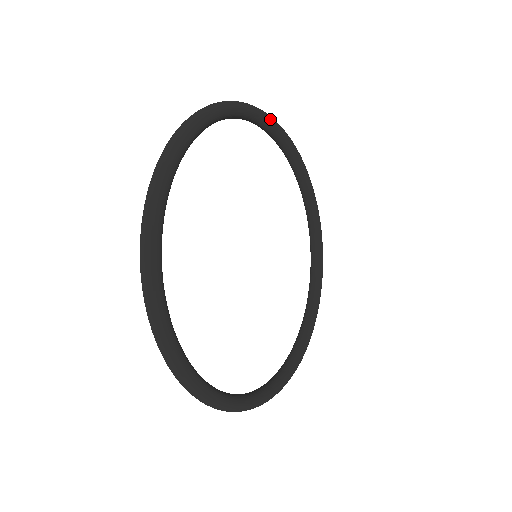
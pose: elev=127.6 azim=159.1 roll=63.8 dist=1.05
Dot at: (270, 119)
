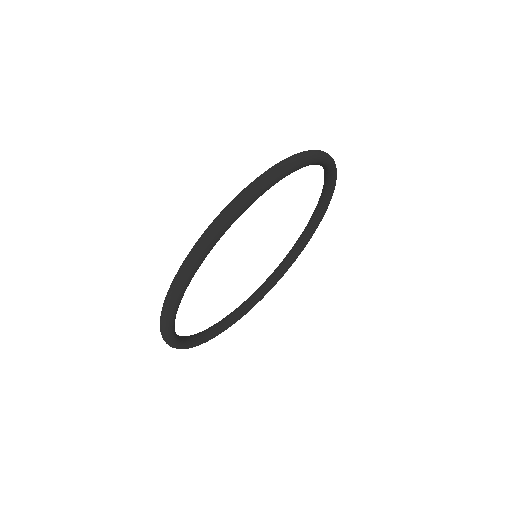
Dot at: (315, 161)
